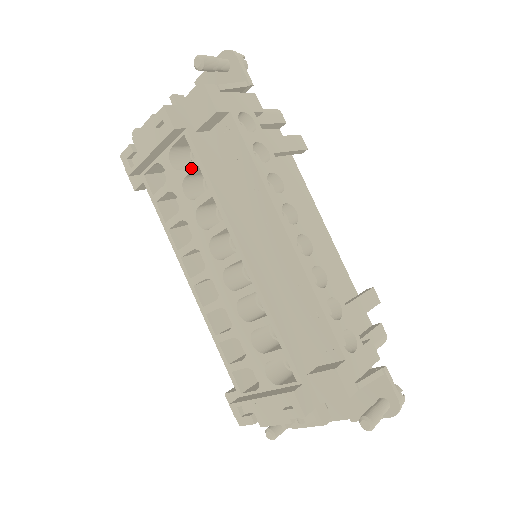
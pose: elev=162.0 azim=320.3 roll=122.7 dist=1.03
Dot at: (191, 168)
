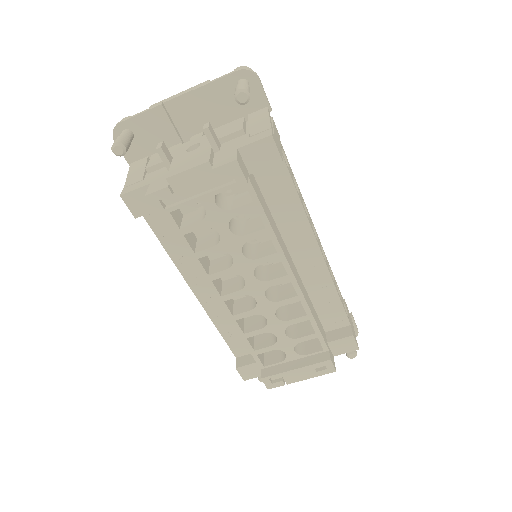
Dot at: (246, 210)
